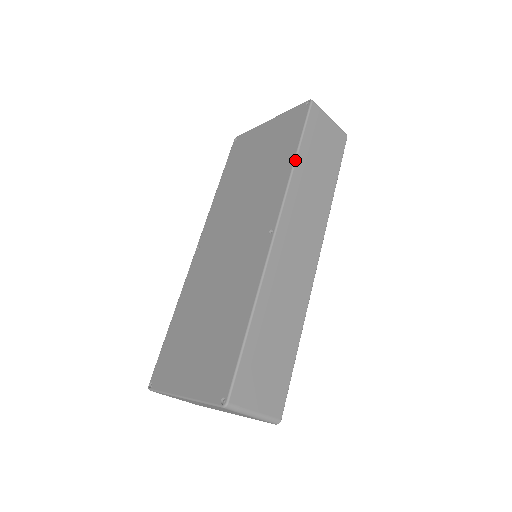
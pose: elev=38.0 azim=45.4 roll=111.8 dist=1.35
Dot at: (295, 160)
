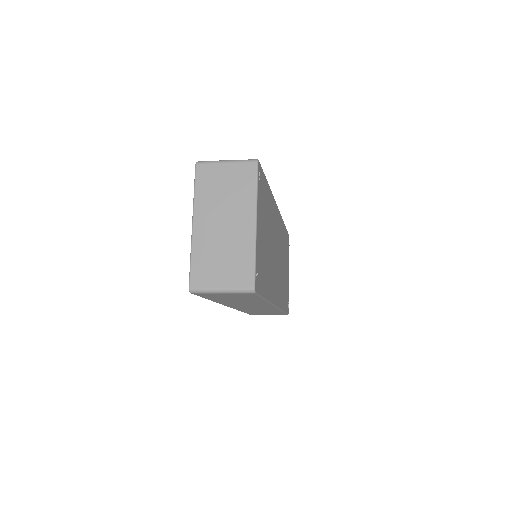
Dot at: (211, 300)
